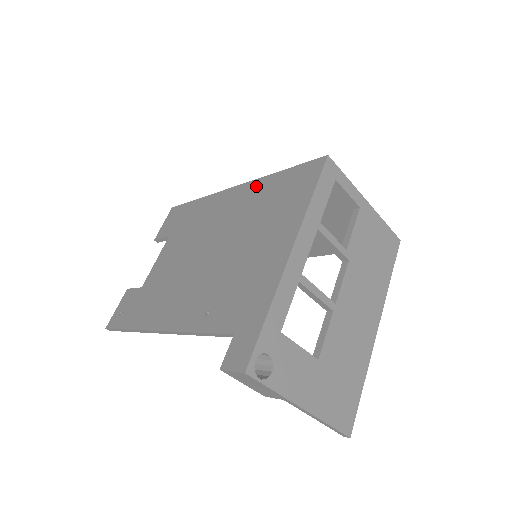
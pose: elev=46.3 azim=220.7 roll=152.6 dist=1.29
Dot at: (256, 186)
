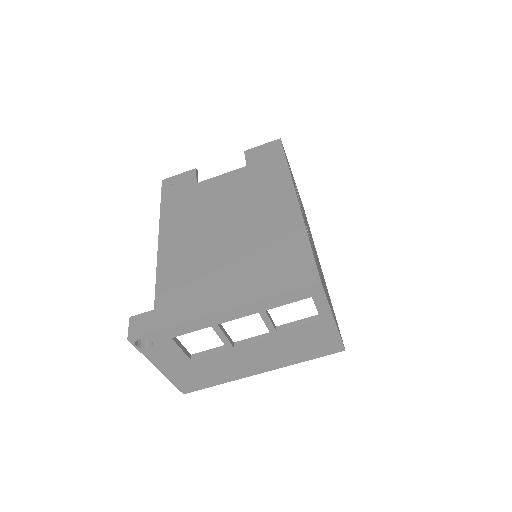
Dot at: (293, 224)
